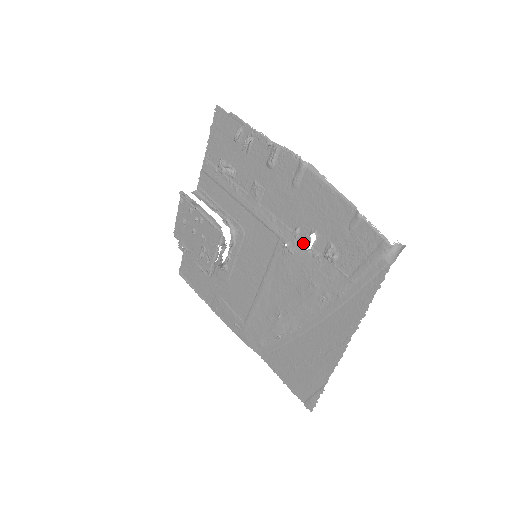
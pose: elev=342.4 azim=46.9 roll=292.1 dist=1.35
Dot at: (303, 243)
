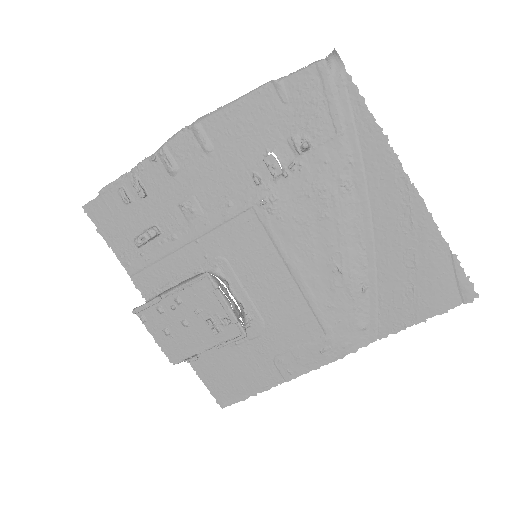
Dot at: (272, 169)
